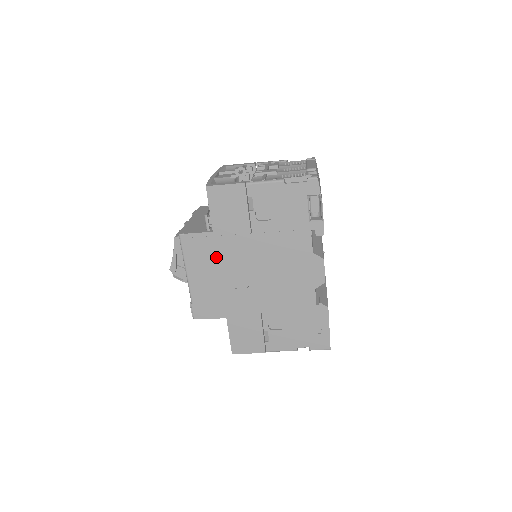
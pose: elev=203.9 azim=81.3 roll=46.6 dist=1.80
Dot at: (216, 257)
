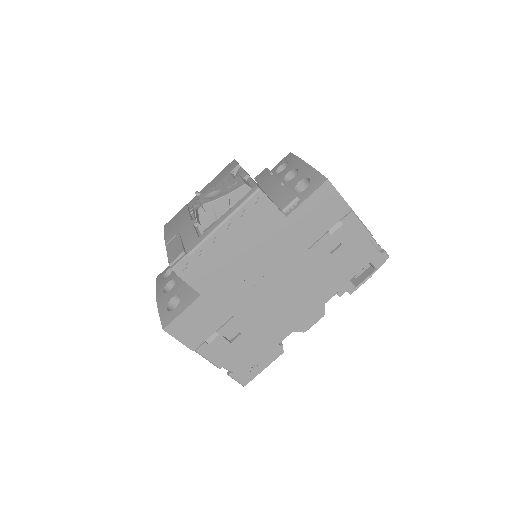
Dot at: (262, 238)
